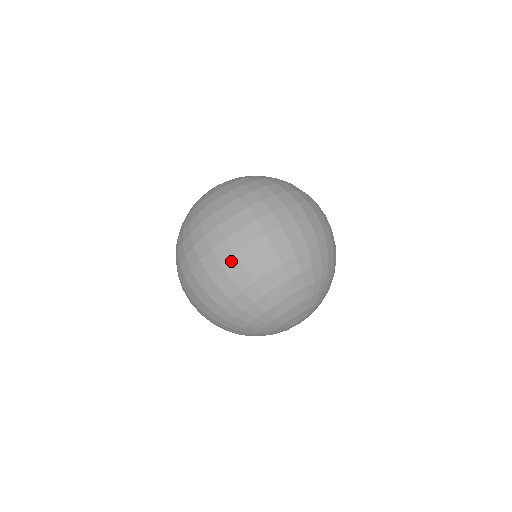
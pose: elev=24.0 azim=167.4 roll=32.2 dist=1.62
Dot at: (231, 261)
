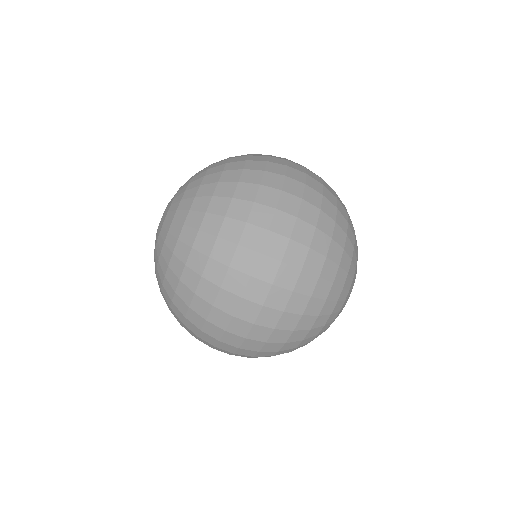
Dot at: (255, 331)
